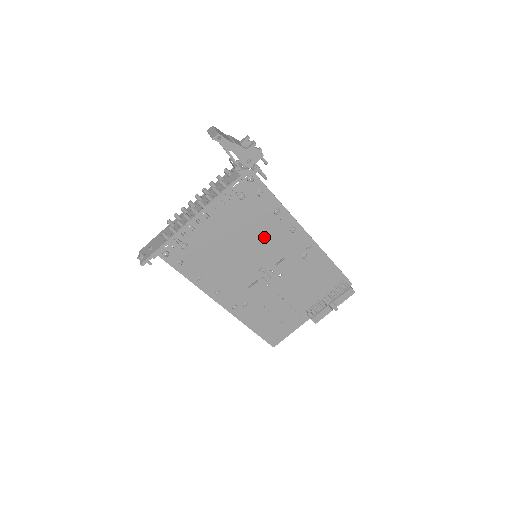
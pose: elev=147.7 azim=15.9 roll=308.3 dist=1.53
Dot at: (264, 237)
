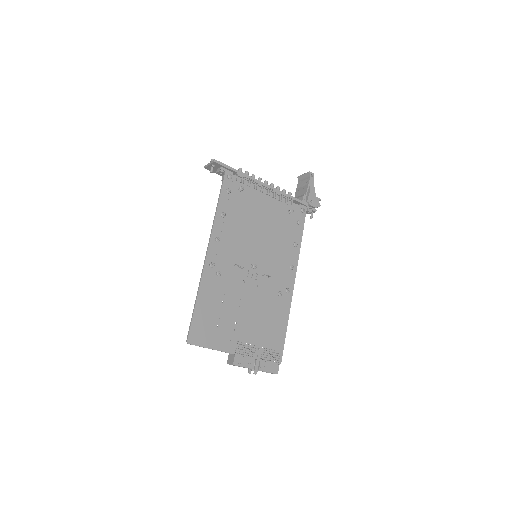
Dot at: (276, 248)
